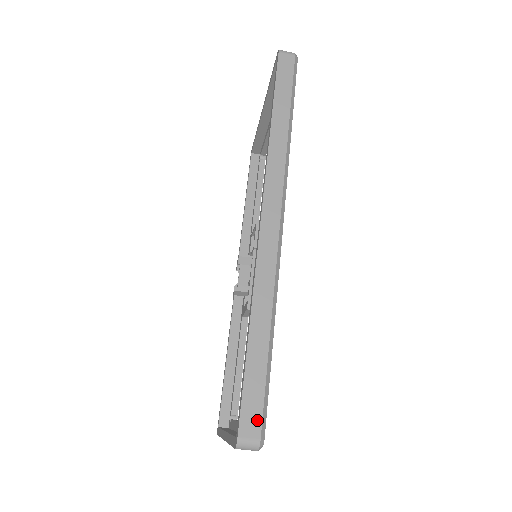
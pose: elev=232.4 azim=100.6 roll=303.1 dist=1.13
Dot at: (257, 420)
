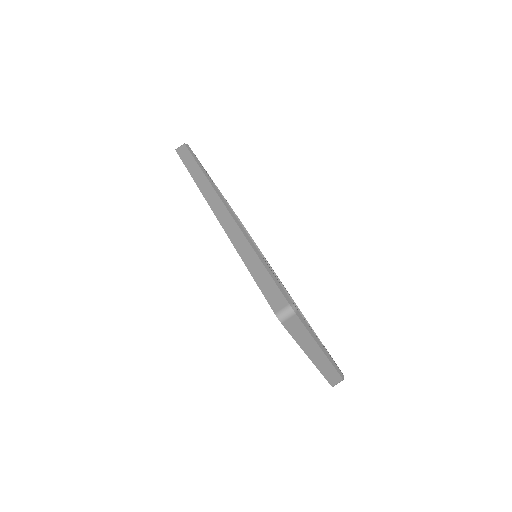
Dot at: (280, 297)
